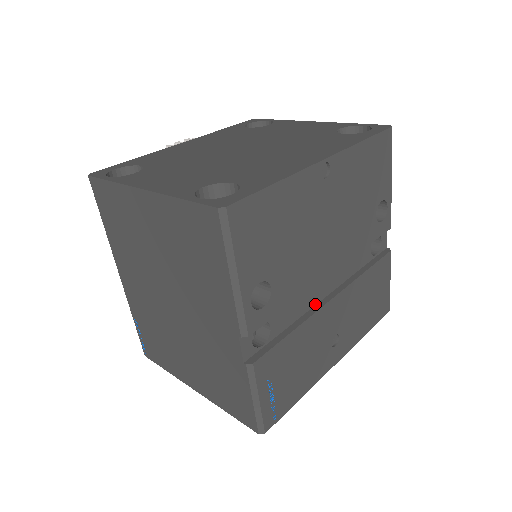
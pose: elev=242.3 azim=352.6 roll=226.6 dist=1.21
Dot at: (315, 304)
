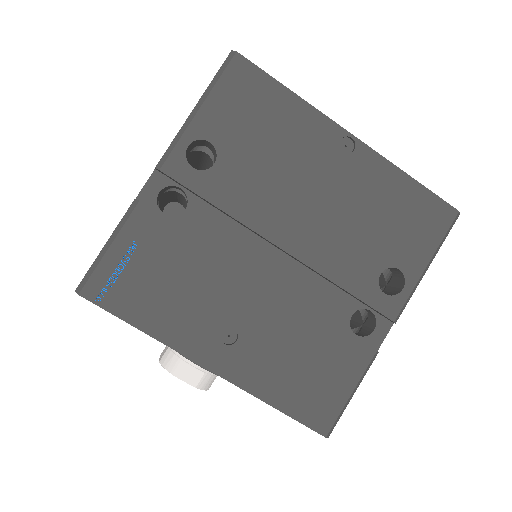
Dot at: (244, 265)
